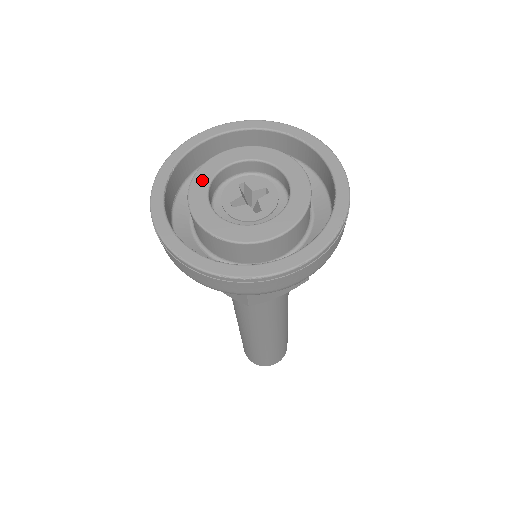
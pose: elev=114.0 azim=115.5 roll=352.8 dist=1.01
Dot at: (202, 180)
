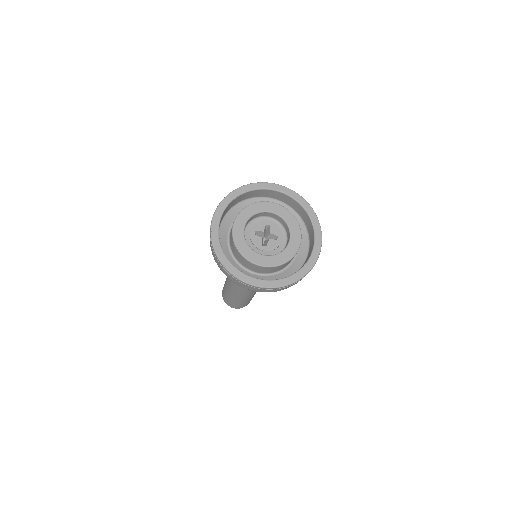
Dot at: (250, 211)
